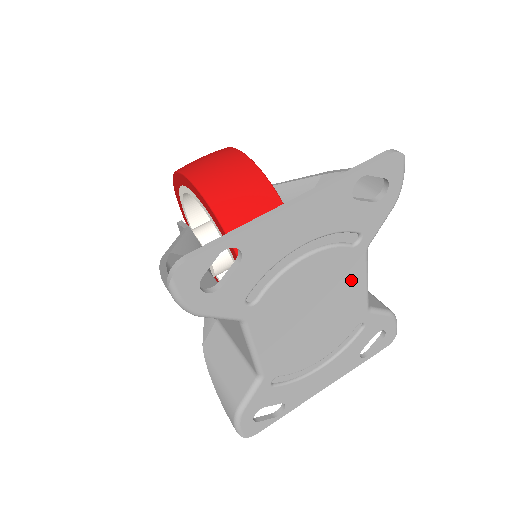
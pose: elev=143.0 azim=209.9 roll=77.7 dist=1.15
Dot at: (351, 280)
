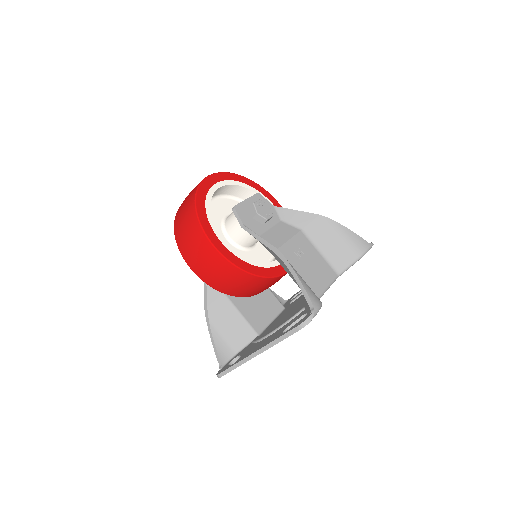
Dot at: occluded
